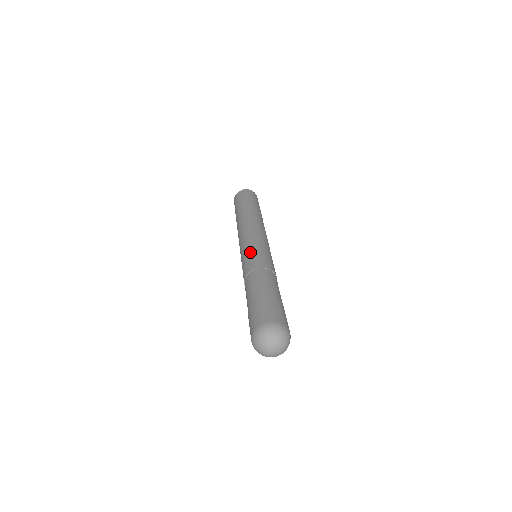
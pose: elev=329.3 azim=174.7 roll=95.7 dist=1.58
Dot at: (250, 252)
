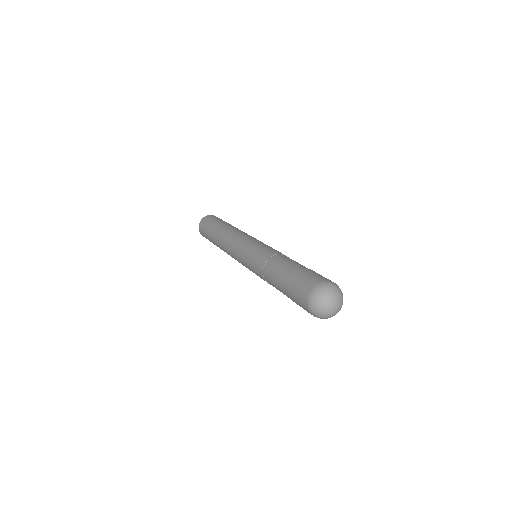
Dot at: (249, 258)
